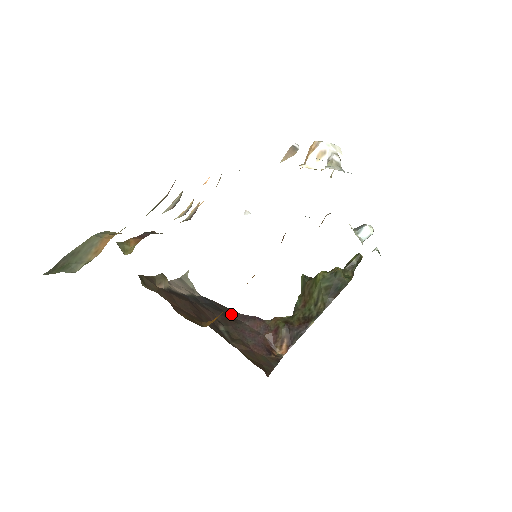
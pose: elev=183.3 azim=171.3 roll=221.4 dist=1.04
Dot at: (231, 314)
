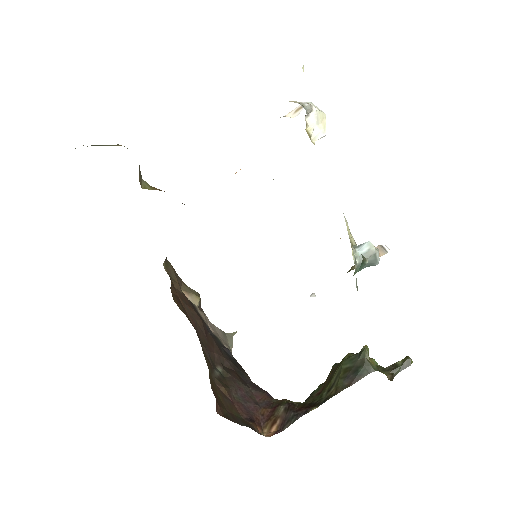
Dot at: (245, 378)
